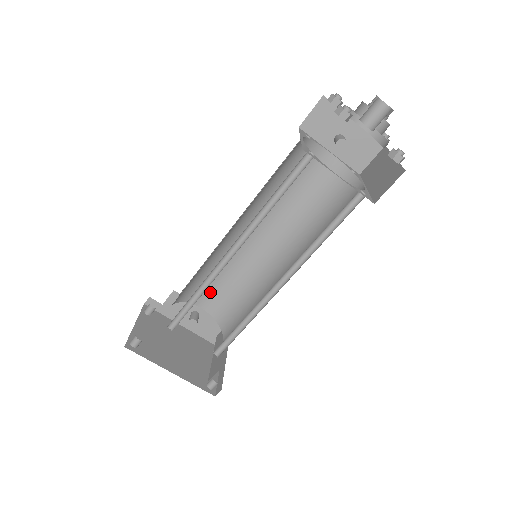
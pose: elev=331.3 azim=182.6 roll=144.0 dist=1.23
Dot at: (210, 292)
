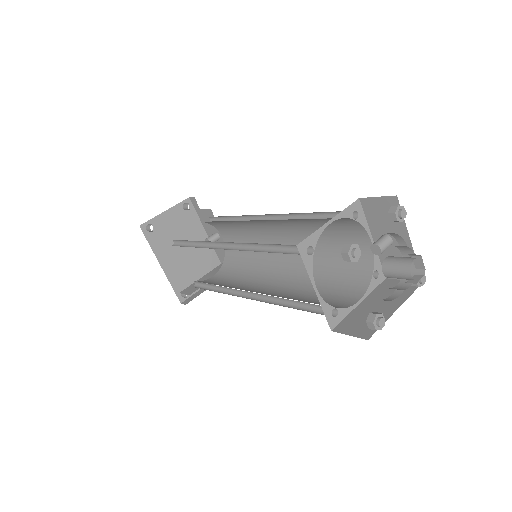
Dot at: (232, 234)
